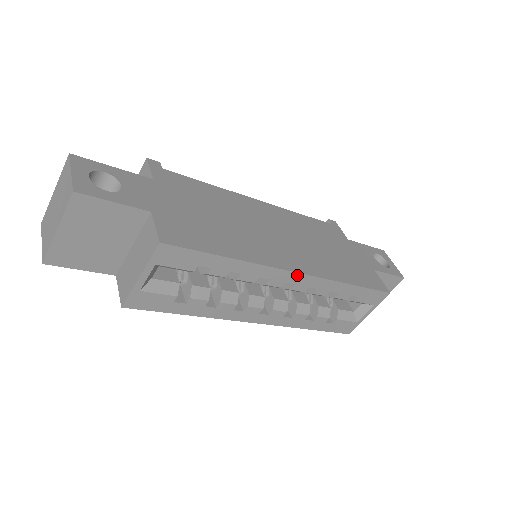
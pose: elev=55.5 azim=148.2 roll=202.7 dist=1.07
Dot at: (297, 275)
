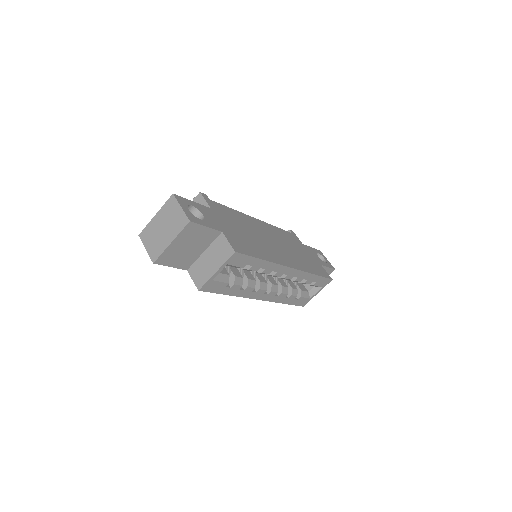
Dot at: (291, 269)
